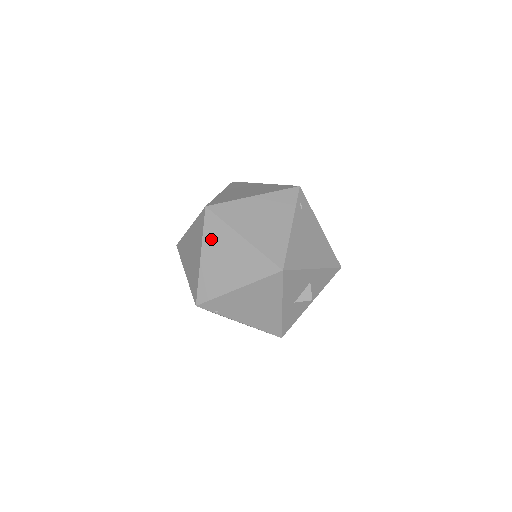
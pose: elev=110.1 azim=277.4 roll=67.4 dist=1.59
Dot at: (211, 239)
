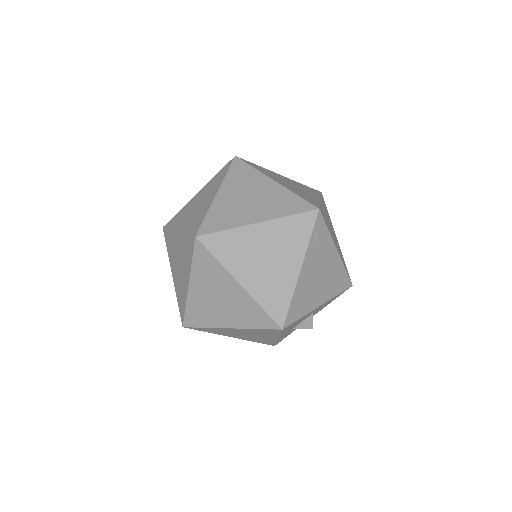
Dot at: (201, 273)
